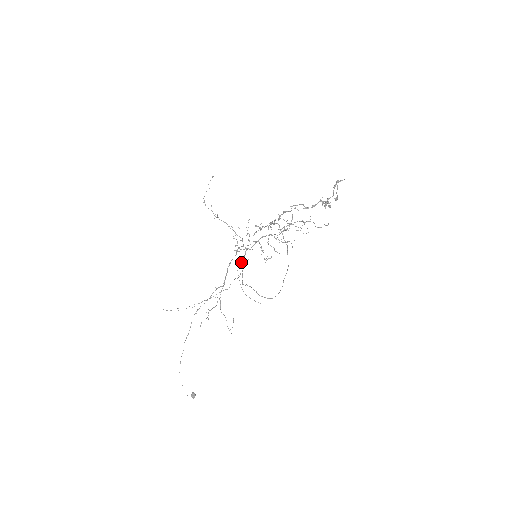
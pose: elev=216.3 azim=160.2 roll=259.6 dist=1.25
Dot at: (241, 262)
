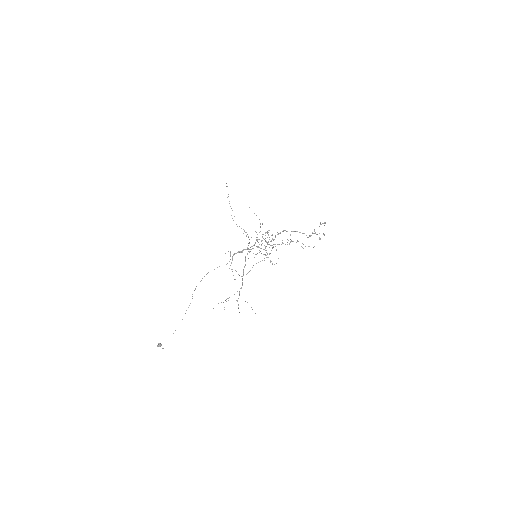
Dot at: occluded
